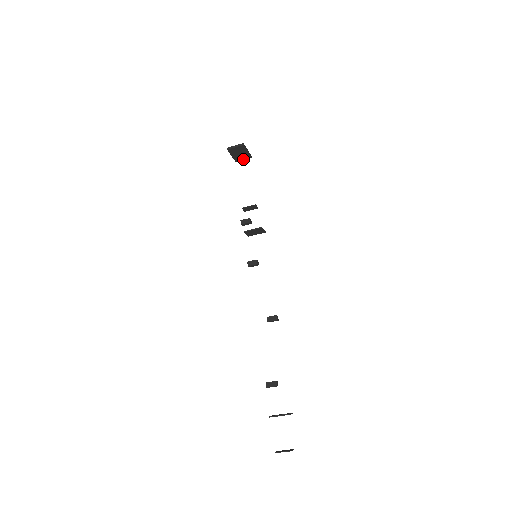
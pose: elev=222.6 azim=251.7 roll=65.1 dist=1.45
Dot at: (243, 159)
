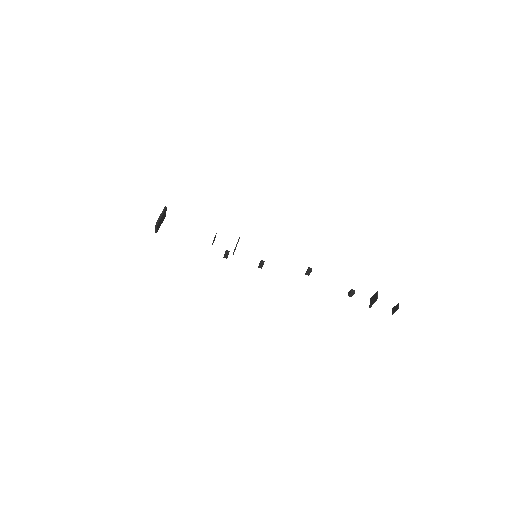
Dot at: (165, 213)
